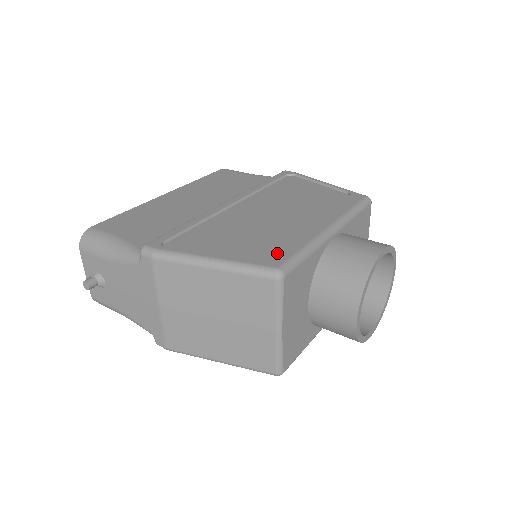
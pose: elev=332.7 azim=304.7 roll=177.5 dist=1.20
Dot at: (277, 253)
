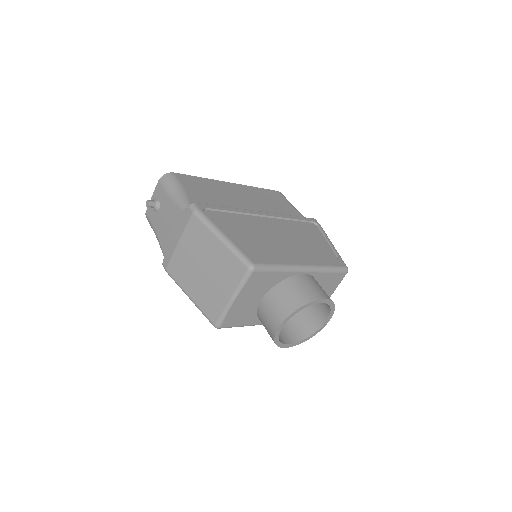
Dot at: (261, 257)
